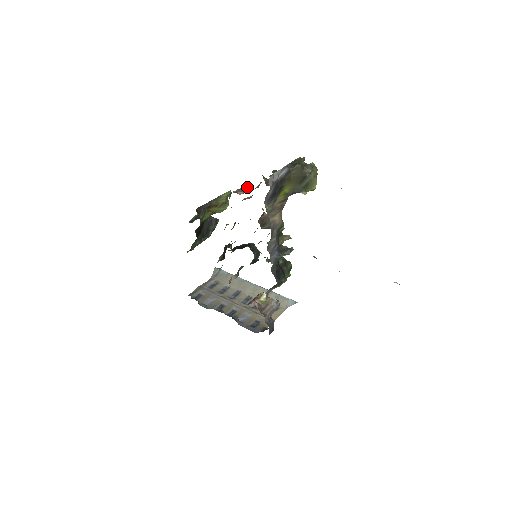
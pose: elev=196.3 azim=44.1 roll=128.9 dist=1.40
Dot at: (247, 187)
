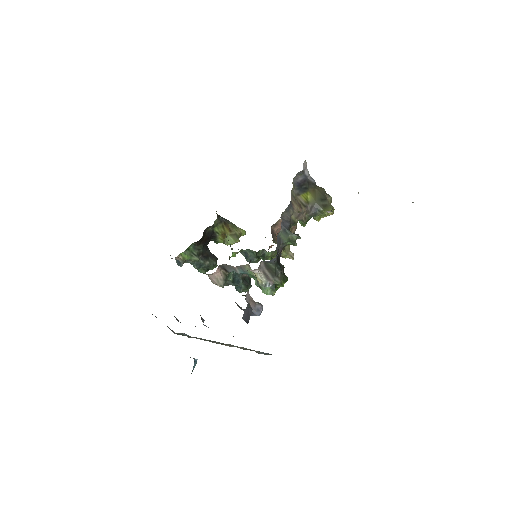
Dot at: occluded
